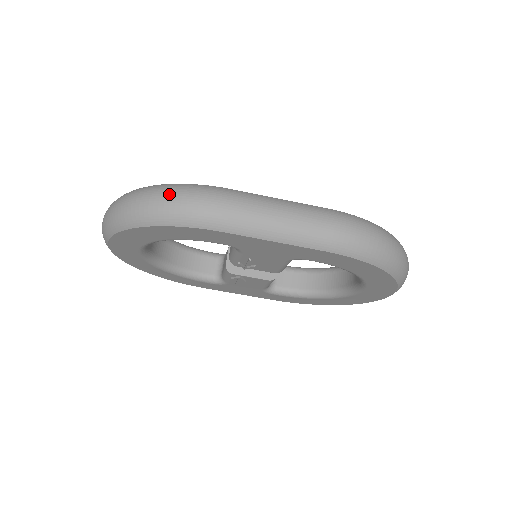
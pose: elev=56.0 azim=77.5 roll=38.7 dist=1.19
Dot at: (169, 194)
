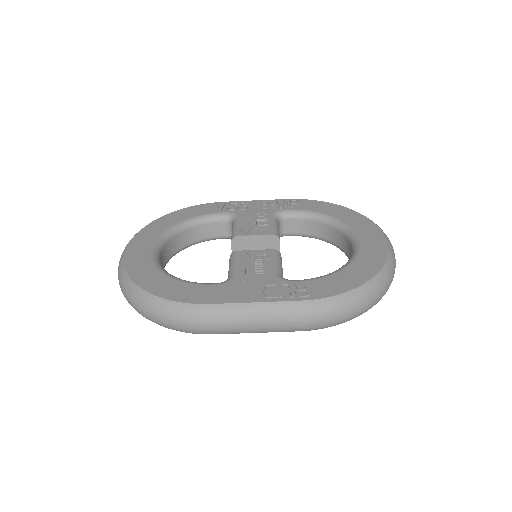
Dot at: (162, 316)
